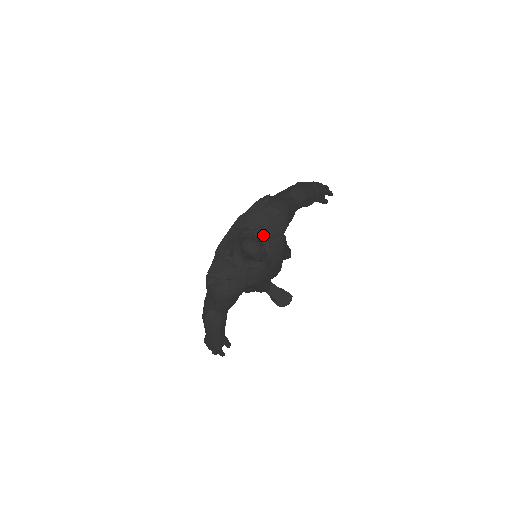
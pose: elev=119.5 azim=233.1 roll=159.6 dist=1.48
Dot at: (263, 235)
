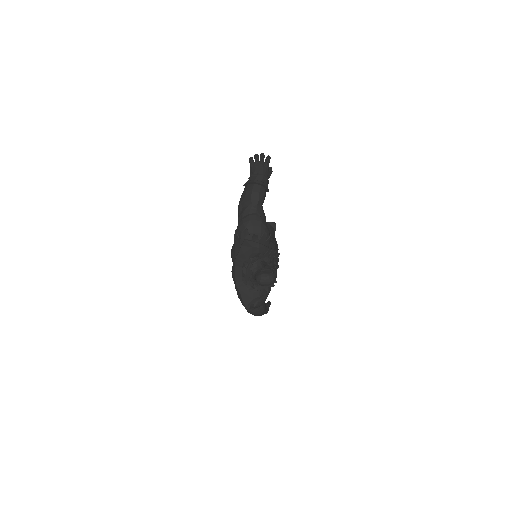
Dot at: (263, 259)
